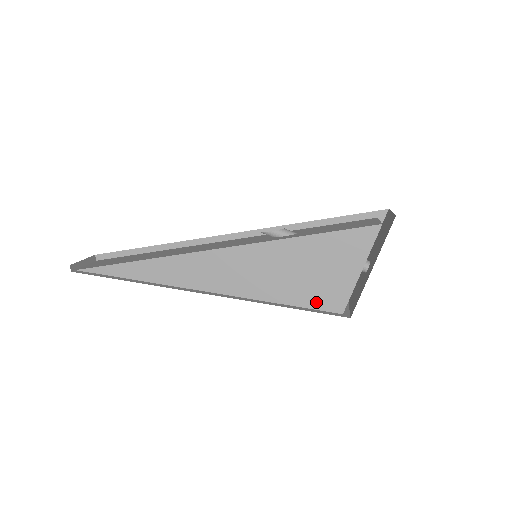
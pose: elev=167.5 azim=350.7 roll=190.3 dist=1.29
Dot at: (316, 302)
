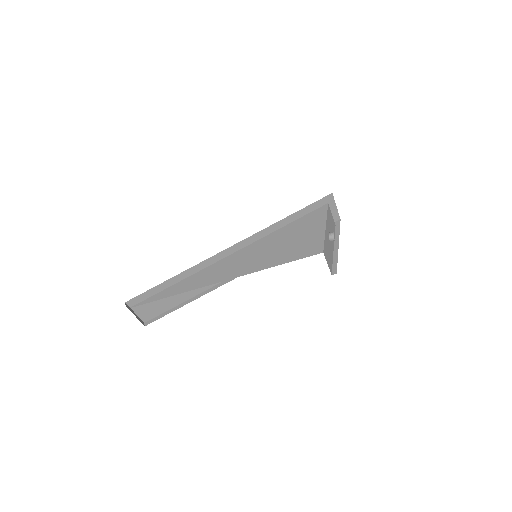
Dot at: (302, 254)
